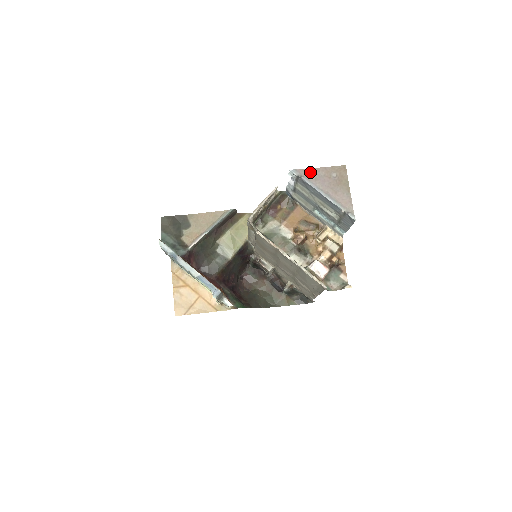
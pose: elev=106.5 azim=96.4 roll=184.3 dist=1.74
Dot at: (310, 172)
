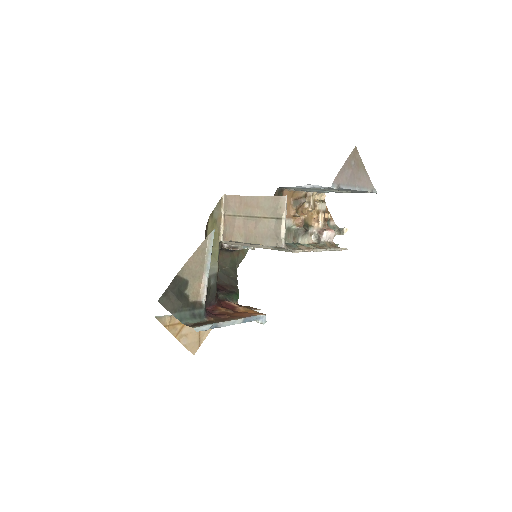
Dot at: (340, 175)
